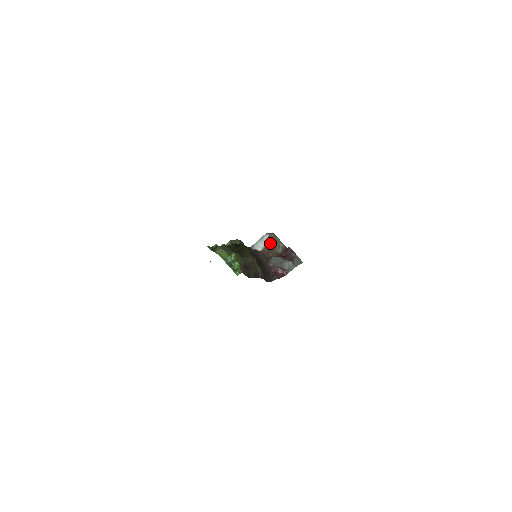
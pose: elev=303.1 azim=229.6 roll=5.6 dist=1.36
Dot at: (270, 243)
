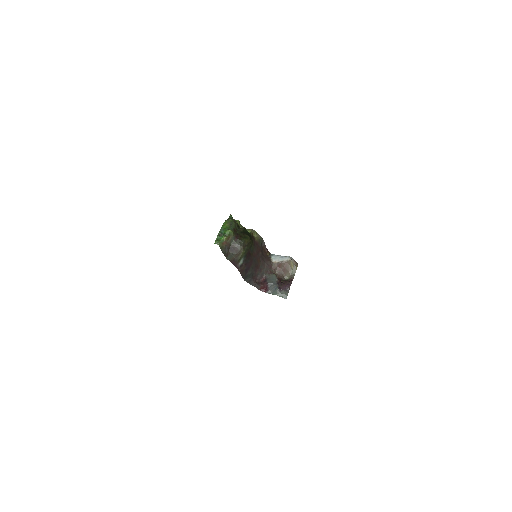
Dot at: (285, 265)
